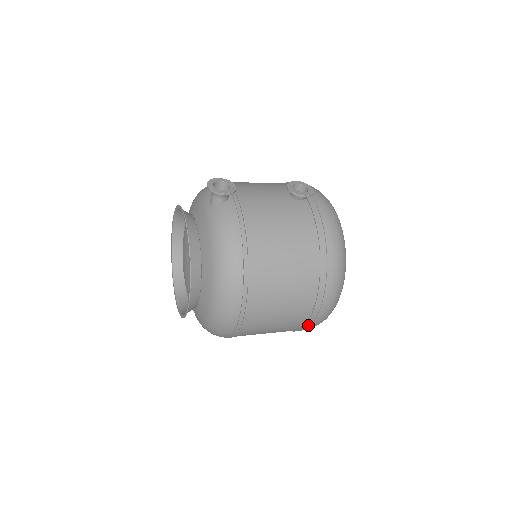
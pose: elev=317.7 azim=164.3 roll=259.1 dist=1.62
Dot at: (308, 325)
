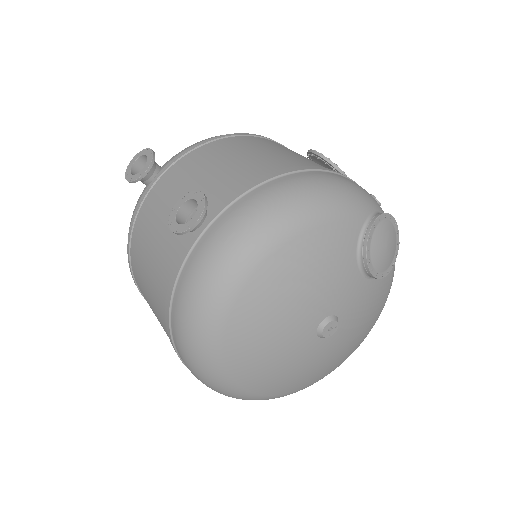
Dot at: occluded
